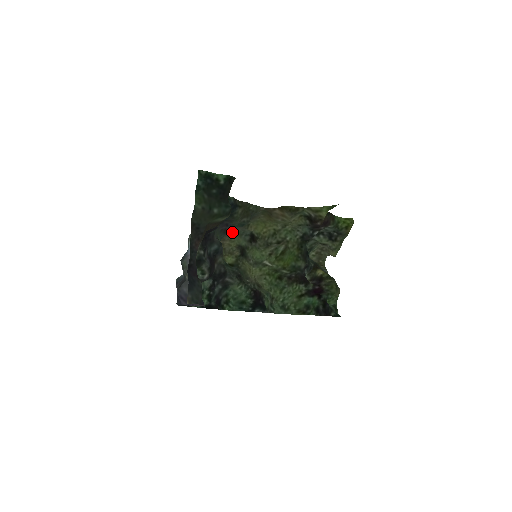
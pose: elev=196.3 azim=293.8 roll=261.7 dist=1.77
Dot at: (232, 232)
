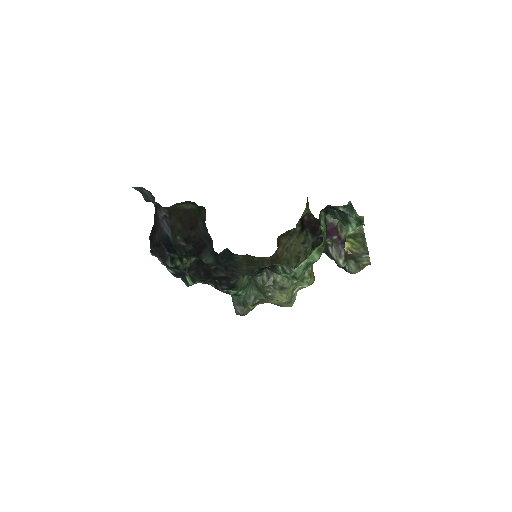
Dot at: occluded
